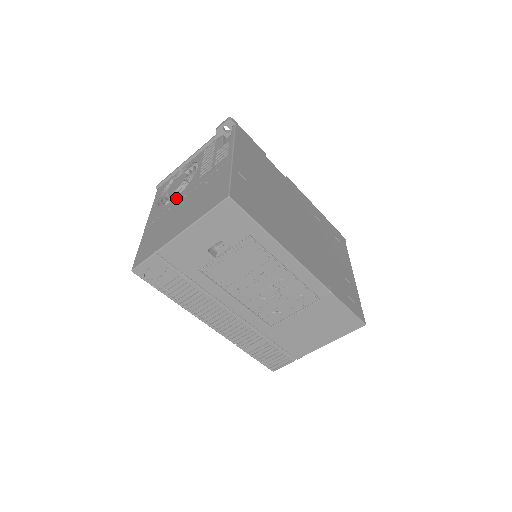
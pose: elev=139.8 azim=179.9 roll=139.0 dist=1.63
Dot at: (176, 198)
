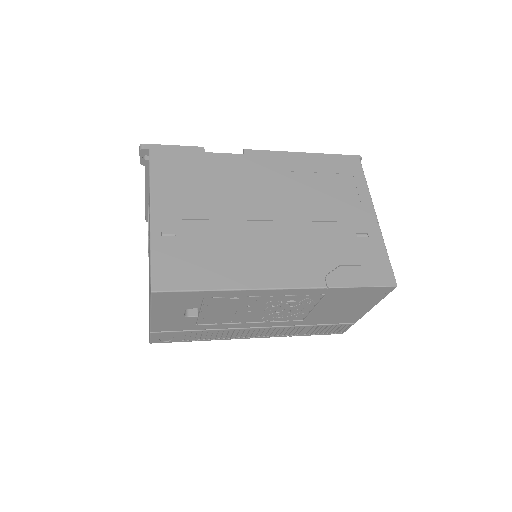
Dot at: occluded
